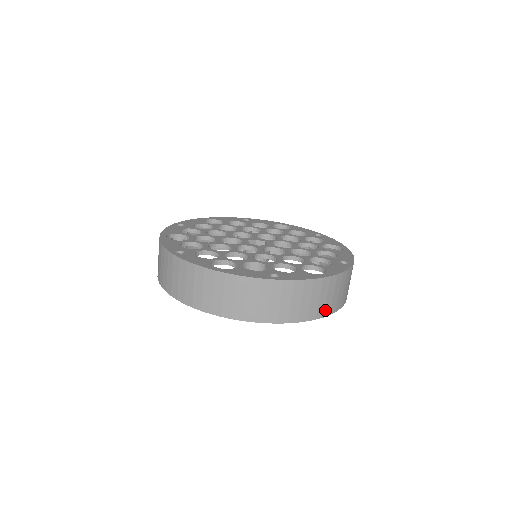
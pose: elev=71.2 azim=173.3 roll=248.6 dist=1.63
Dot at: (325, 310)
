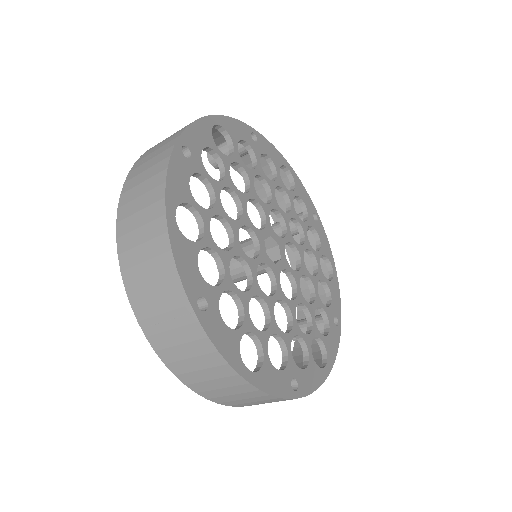
Dot at: (206, 392)
